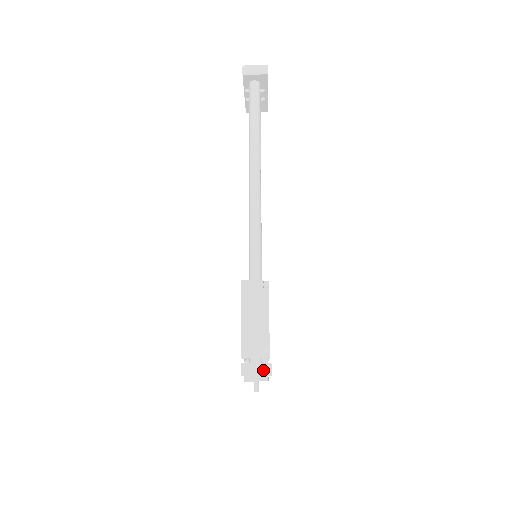
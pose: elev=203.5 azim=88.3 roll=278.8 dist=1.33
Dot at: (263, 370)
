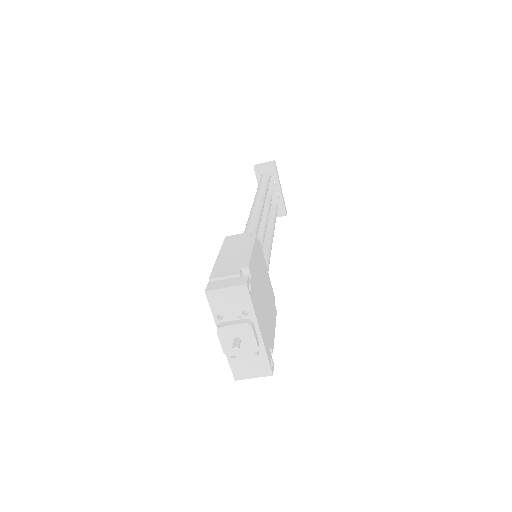
Dot at: (236, 282)
